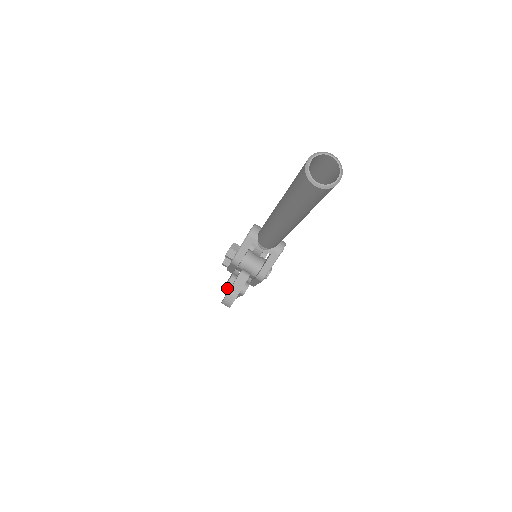
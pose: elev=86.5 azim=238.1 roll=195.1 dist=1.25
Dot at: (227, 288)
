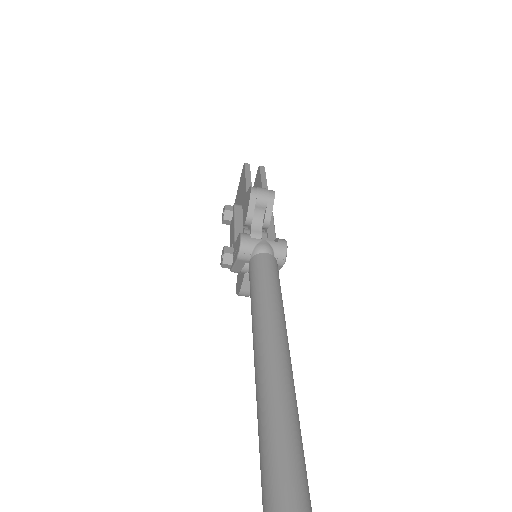
Dot at: occluded
